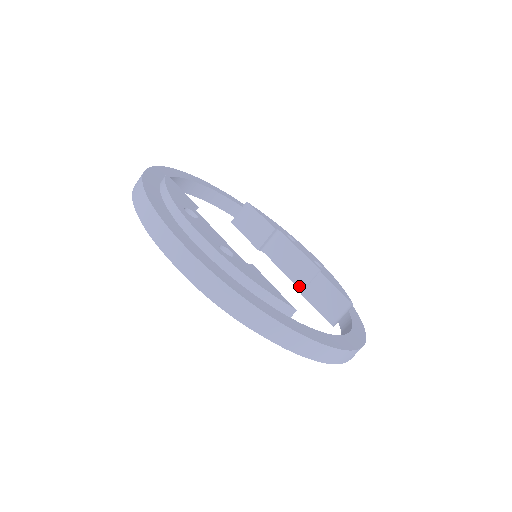
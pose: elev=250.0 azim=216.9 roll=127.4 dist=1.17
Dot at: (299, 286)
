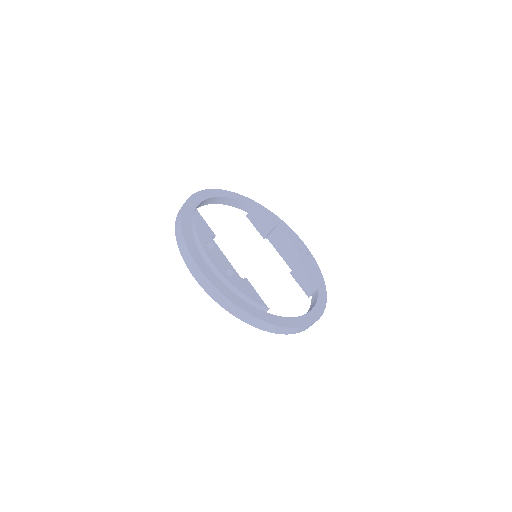
Dot at: (290, 266)
